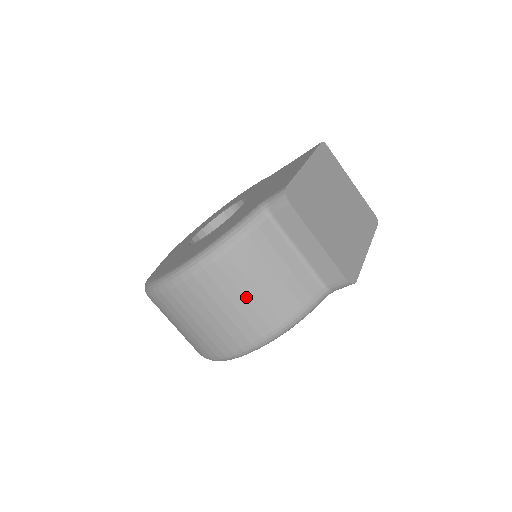
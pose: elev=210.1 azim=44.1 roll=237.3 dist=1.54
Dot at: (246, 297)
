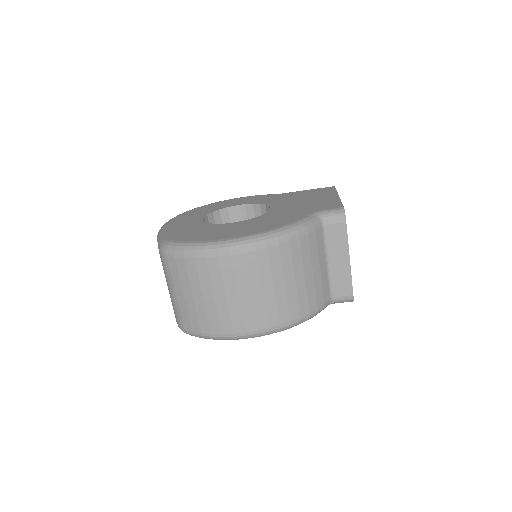
Dot at: (287, 284)
